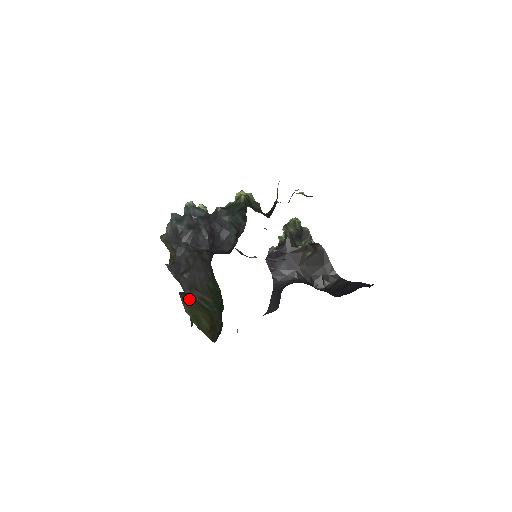
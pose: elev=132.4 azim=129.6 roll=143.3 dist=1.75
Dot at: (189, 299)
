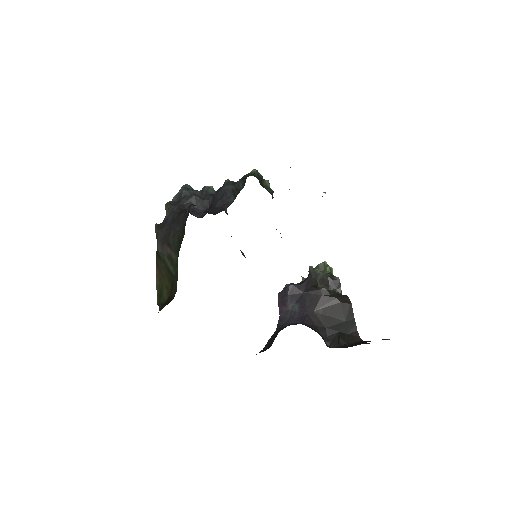
Dot at: (160, 263)
